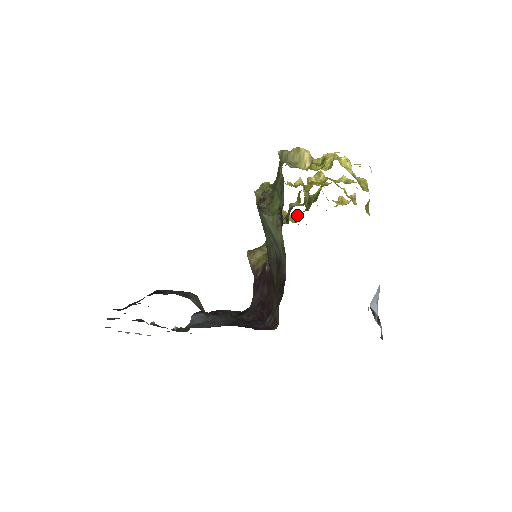
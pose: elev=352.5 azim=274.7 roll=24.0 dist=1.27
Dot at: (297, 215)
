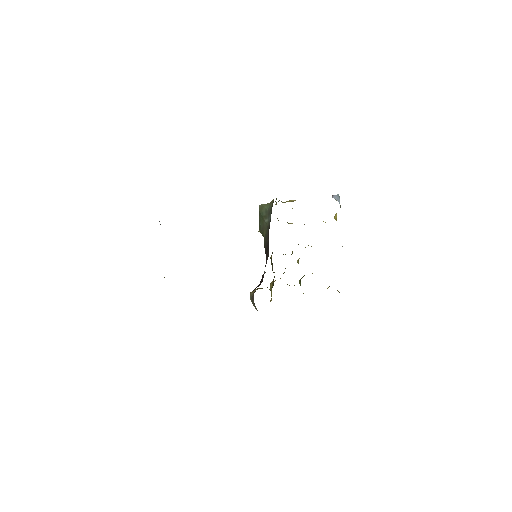
Dot at: occluded
